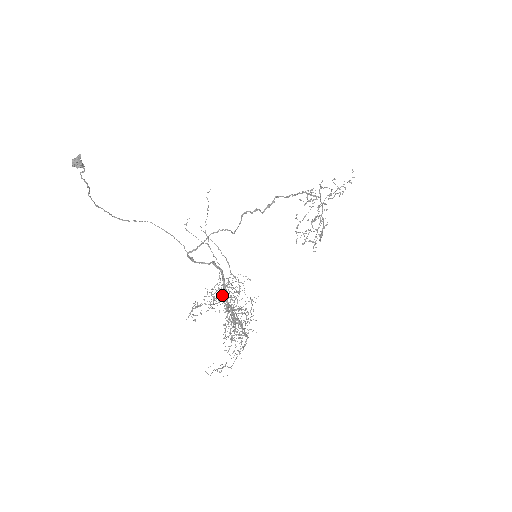
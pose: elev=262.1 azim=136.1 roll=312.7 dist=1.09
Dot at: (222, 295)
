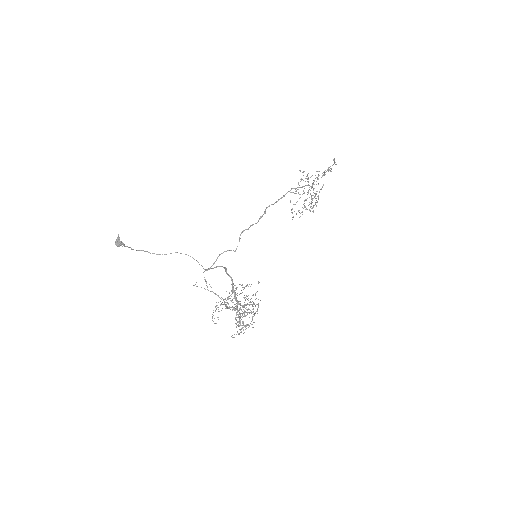
Dot at: occluded
